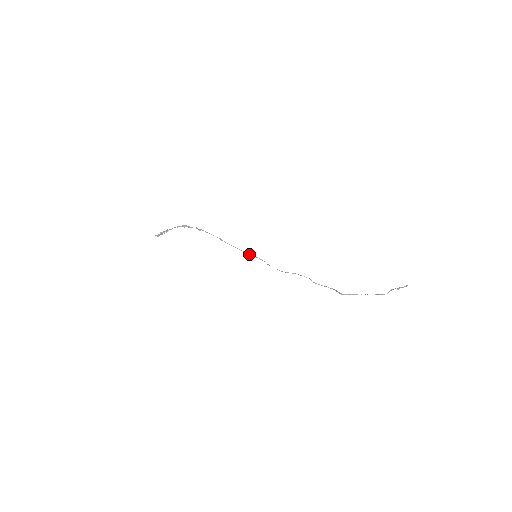
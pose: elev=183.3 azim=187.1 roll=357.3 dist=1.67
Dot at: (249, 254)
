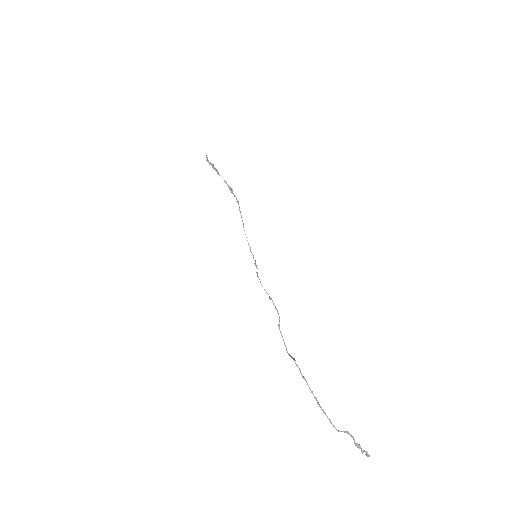
Dot at: (251, 252)
